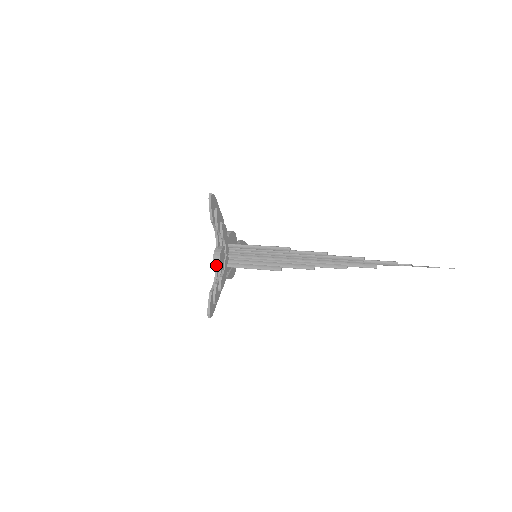
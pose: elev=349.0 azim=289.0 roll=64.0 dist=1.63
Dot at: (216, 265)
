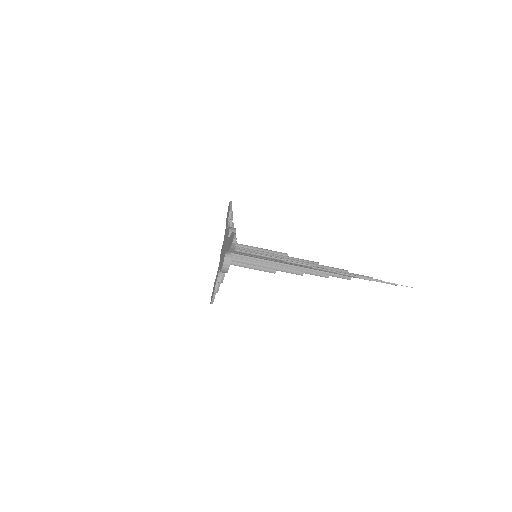
Dot at: (232, 231)
